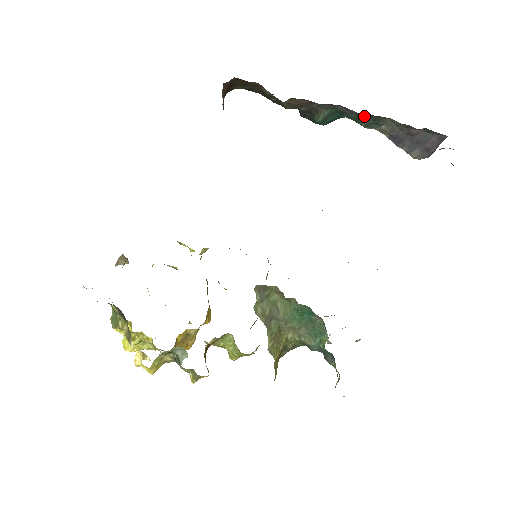
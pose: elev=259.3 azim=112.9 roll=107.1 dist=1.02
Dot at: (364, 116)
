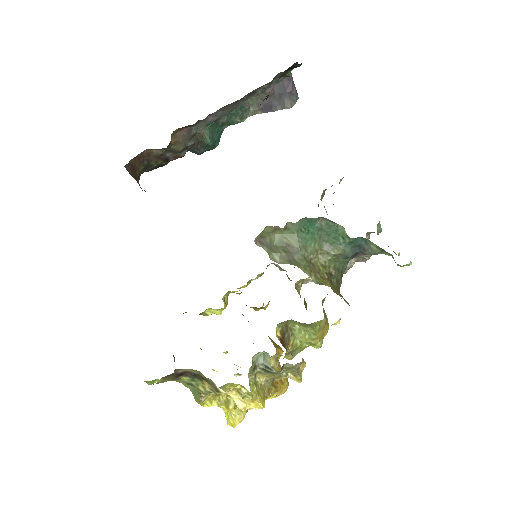
Dot at: (232, 112)
